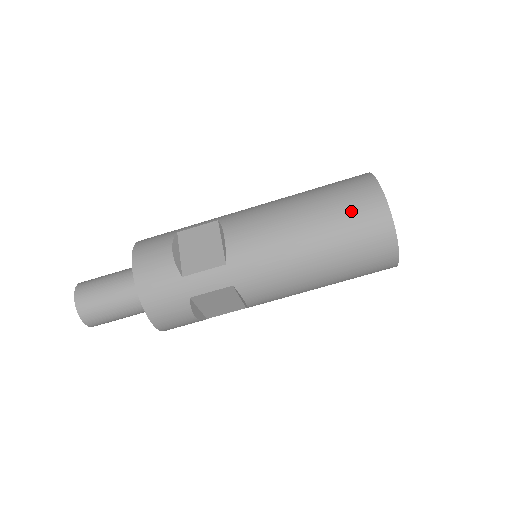
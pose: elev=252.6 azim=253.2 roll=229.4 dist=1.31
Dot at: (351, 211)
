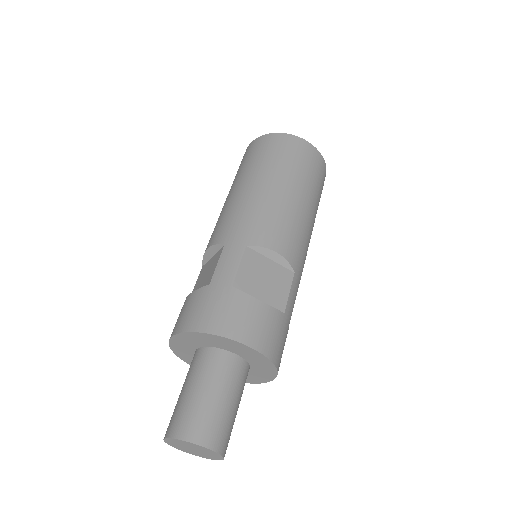
Dot at: (248, 159)
